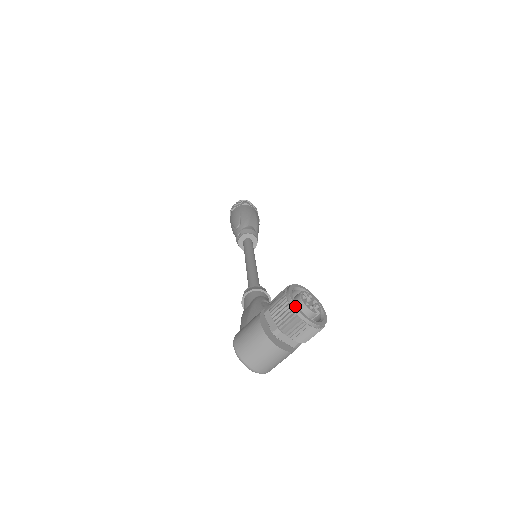
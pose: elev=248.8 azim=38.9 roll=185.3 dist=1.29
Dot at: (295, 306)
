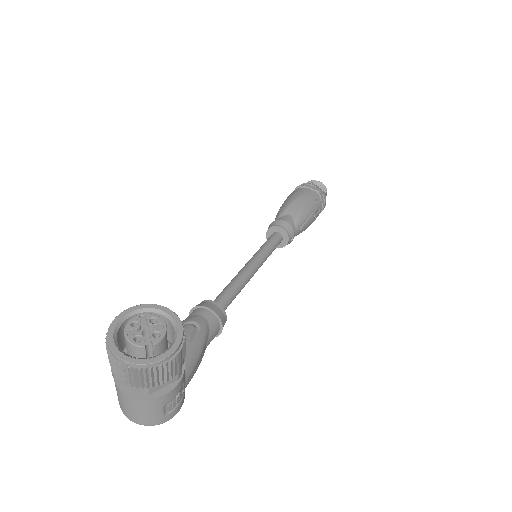
Dot at: (107, 340)
